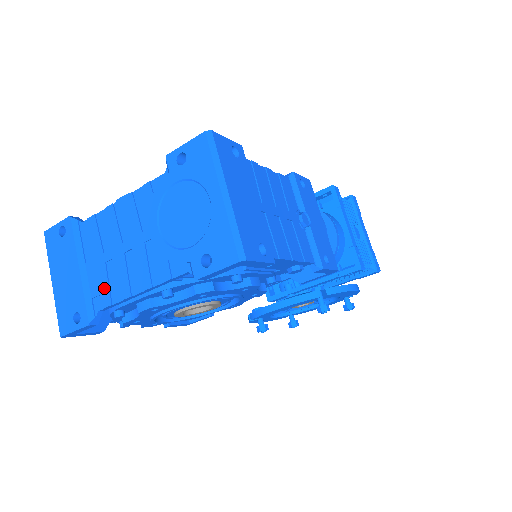
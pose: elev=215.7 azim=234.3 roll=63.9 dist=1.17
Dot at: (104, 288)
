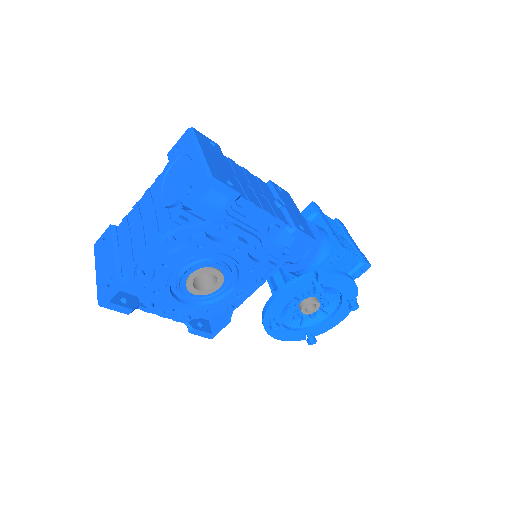
Dot at: (129, 254)
